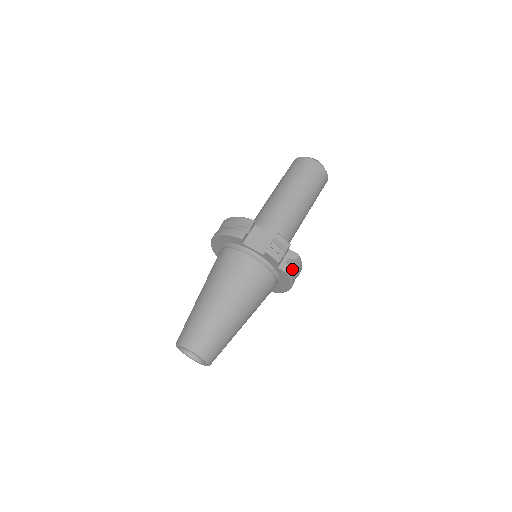
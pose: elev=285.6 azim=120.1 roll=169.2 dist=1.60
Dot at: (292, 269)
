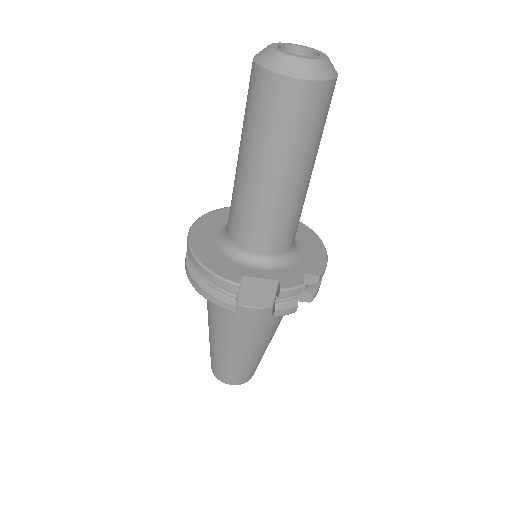
Dot at: occluded
